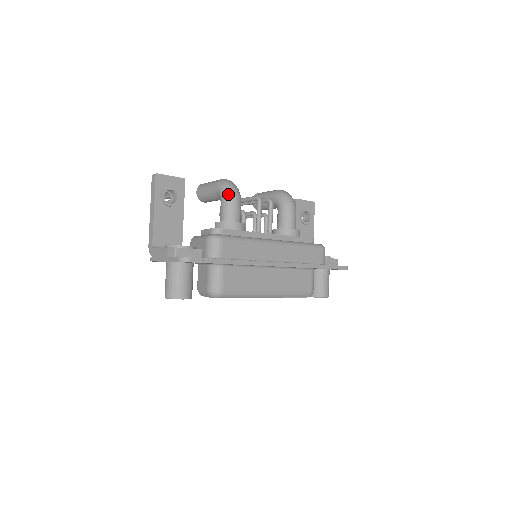
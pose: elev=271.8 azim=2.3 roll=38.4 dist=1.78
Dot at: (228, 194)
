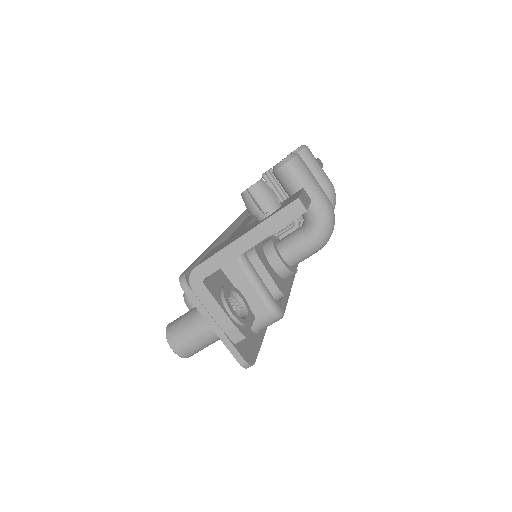
Dot at: (323, 243)
